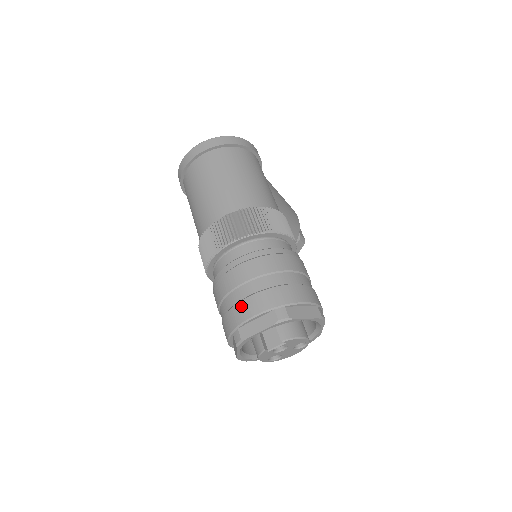
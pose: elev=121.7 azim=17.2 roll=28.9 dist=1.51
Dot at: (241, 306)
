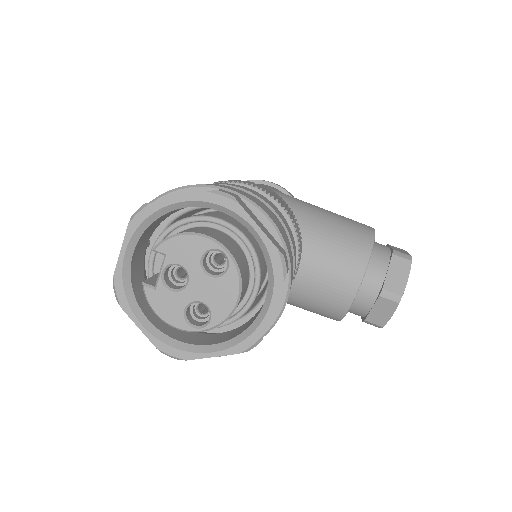
Dot at: occluded
